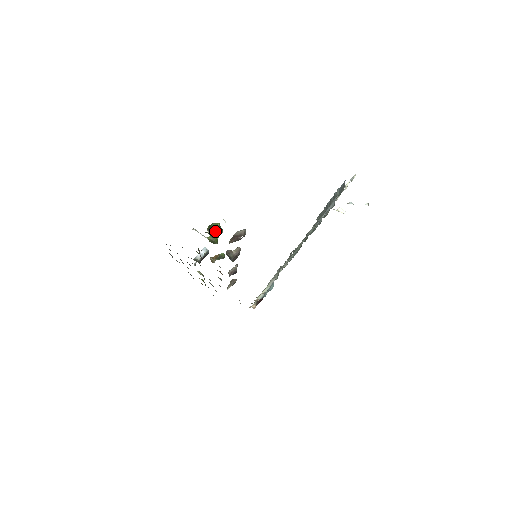
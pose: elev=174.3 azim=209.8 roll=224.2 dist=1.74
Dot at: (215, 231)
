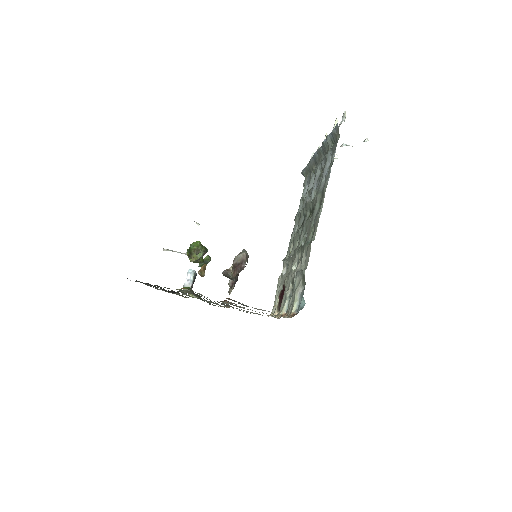
Dot at: (199, 256)
